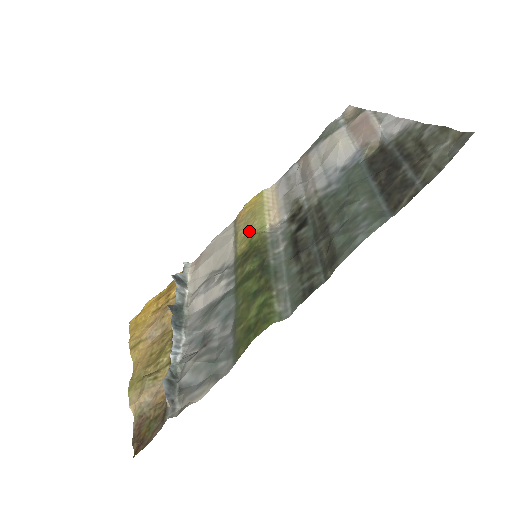
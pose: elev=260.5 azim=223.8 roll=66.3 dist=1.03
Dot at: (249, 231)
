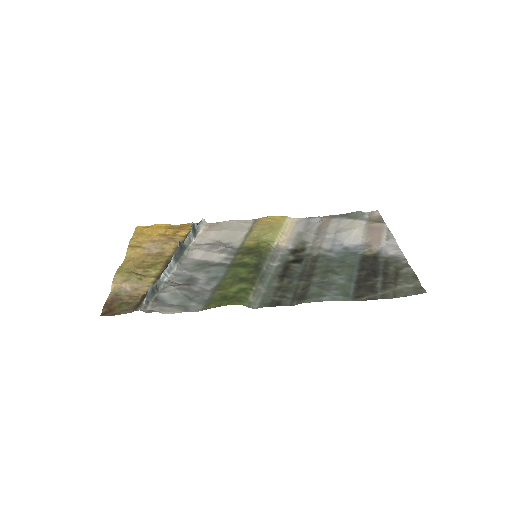
Dot at: (262, 236)
